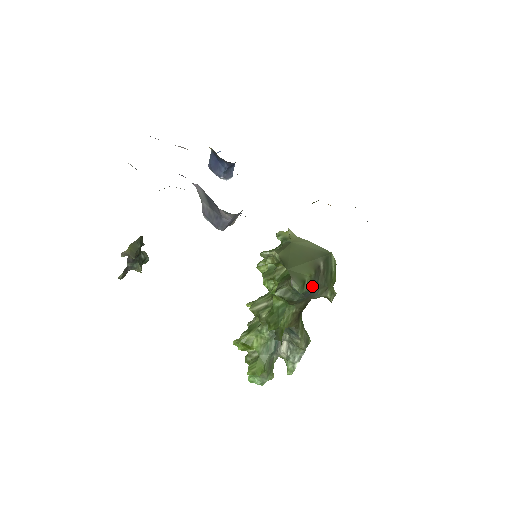
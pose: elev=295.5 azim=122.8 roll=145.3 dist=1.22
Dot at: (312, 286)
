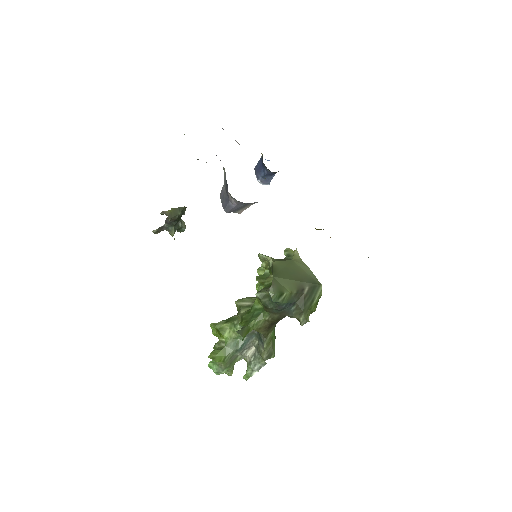
Dot at: (288, 302)
